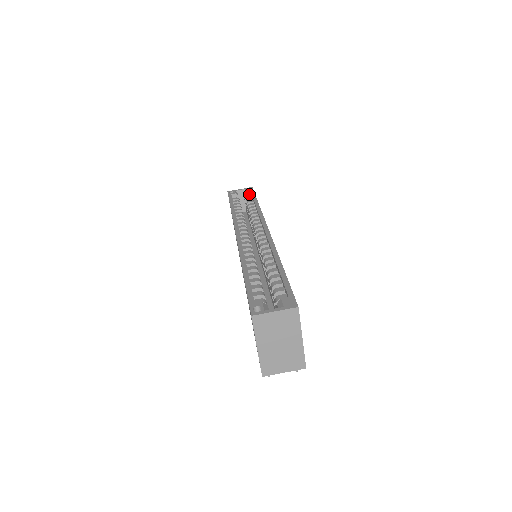
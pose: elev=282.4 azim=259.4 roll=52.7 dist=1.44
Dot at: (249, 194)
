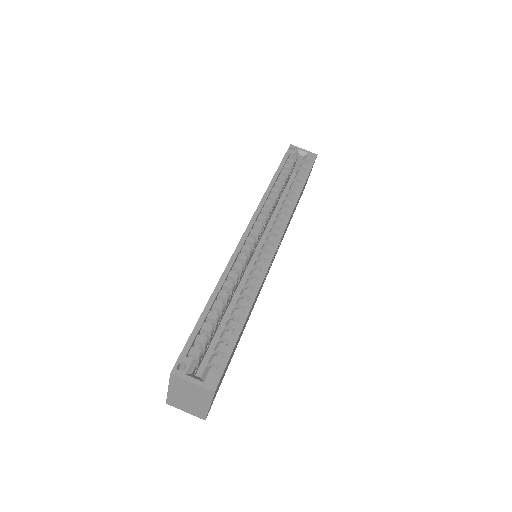
Dot at: (308, 162)
